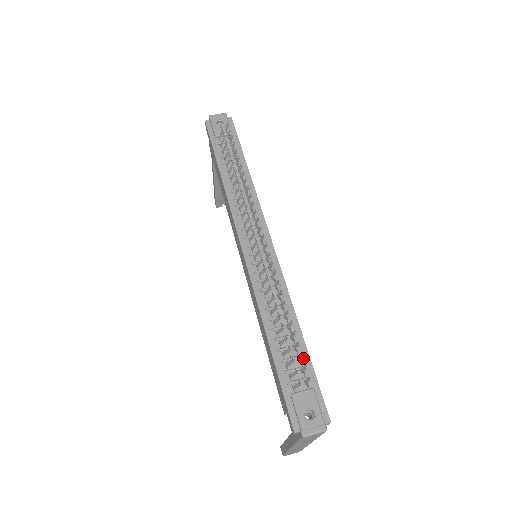
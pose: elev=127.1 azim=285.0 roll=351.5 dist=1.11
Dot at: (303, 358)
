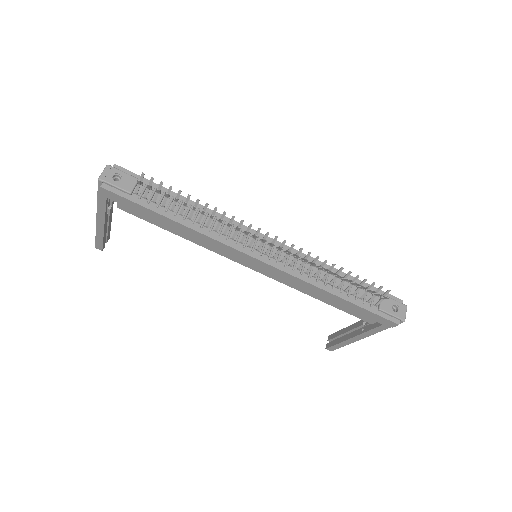
Dot at: occluded
